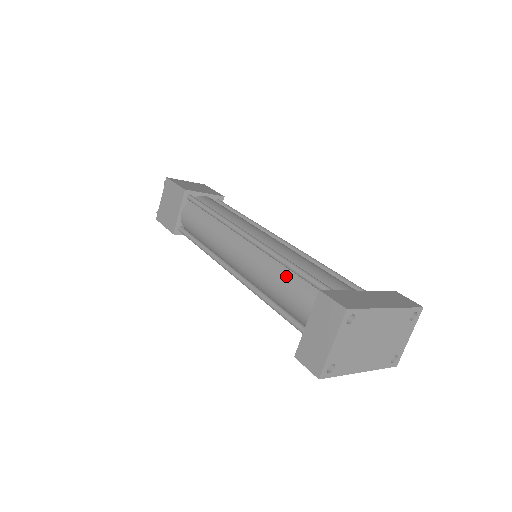
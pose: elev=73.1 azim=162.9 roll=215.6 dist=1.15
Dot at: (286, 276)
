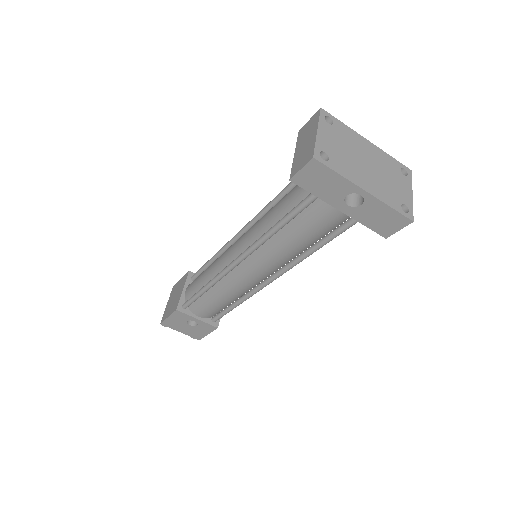
Dot at: (279, 201)
